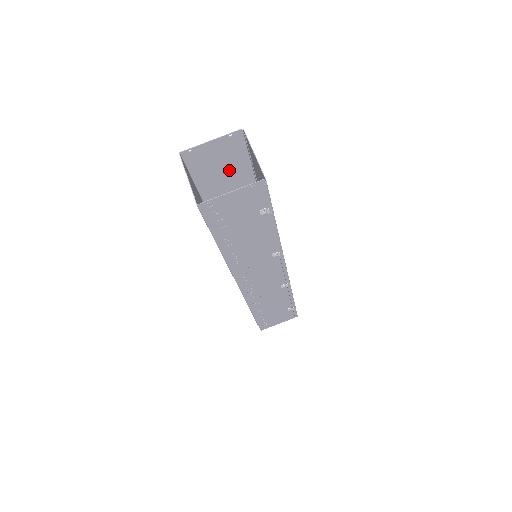
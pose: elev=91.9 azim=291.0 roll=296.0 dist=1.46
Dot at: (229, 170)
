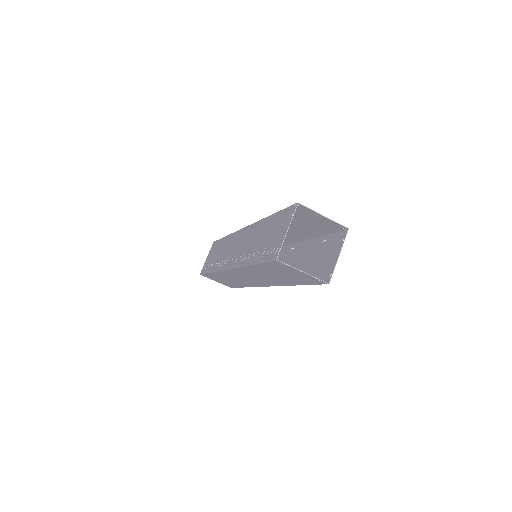
Dot at: (272, 231)
